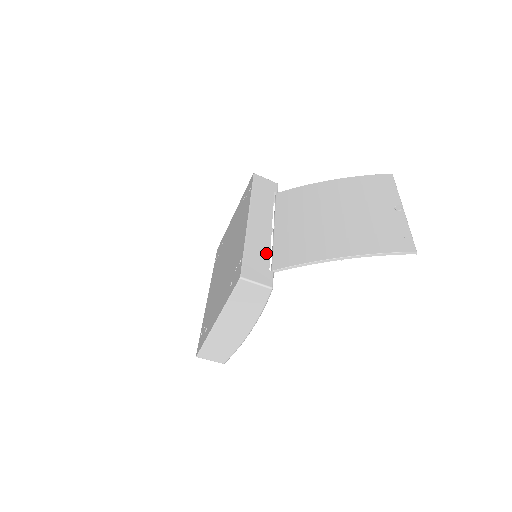
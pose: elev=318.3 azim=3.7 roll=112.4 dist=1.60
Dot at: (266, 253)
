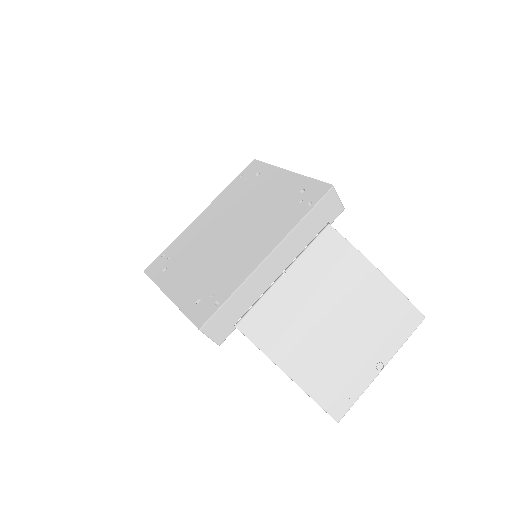
Dot at: (248, 305)
